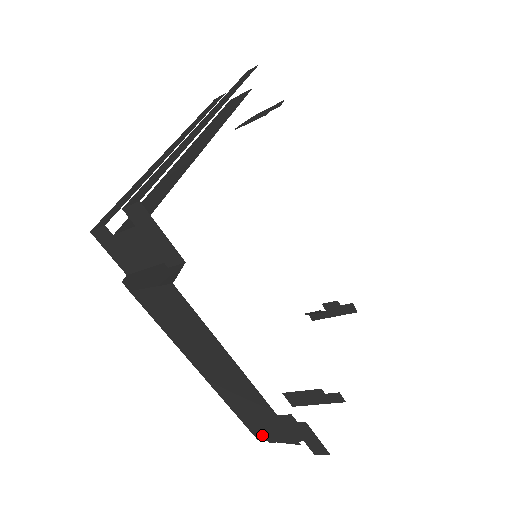
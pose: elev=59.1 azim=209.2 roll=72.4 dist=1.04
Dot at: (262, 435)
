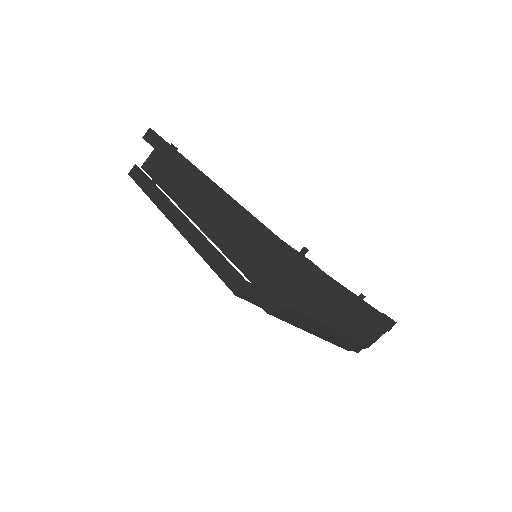
Dot at: (371, 341)
